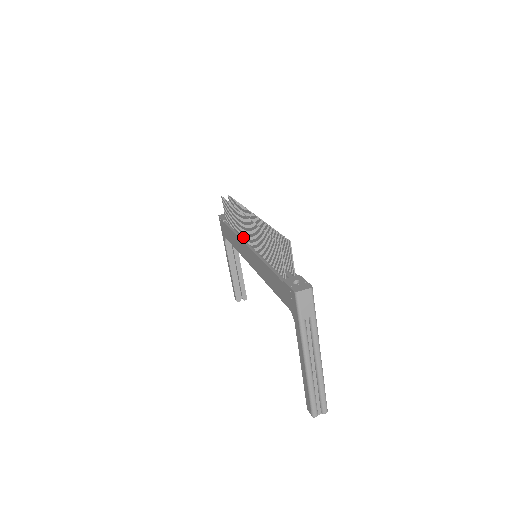
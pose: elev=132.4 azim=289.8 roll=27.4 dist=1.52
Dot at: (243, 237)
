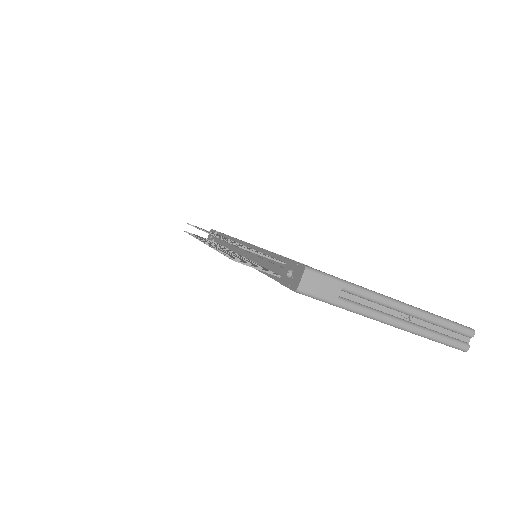
Dot at: occluded
